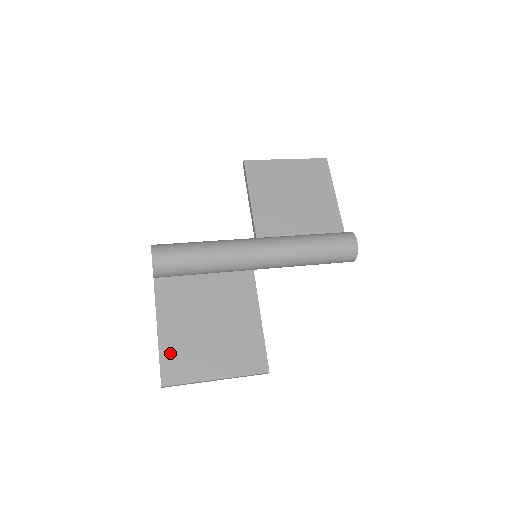
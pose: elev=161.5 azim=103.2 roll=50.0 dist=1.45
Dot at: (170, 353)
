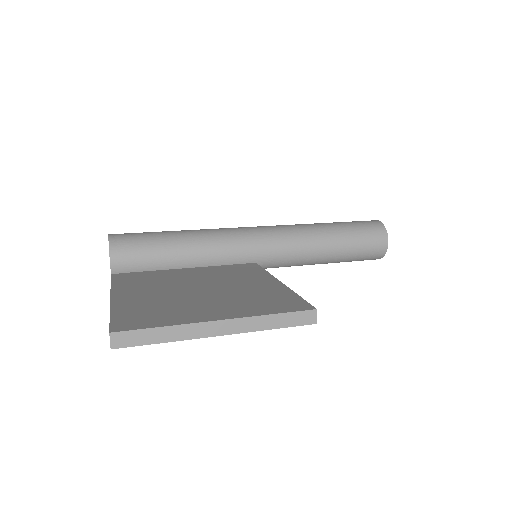
Dot at: (131, 309)
